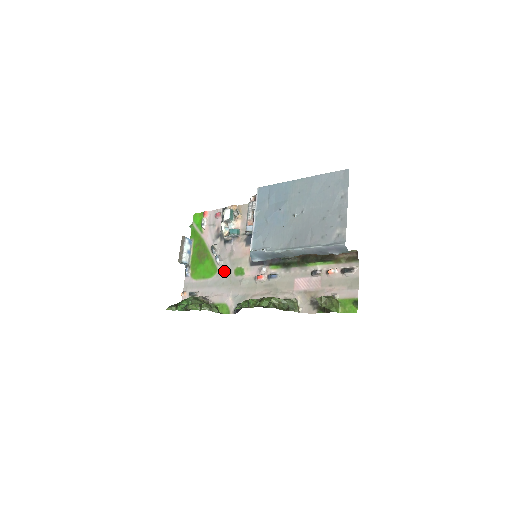
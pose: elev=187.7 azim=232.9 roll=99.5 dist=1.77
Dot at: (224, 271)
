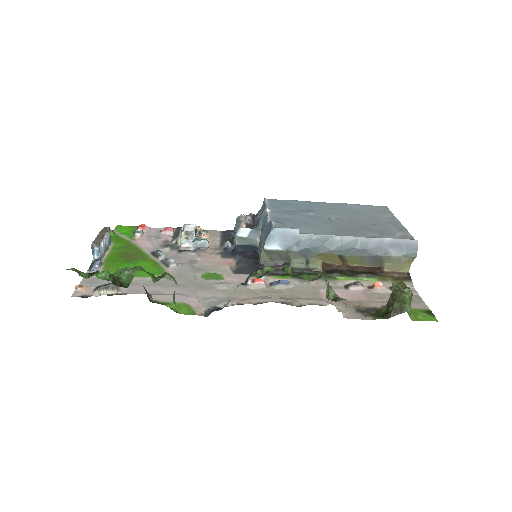
Dot at: (180, 274)
